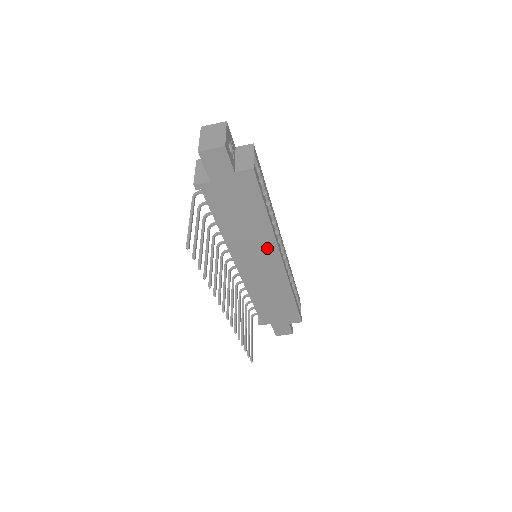
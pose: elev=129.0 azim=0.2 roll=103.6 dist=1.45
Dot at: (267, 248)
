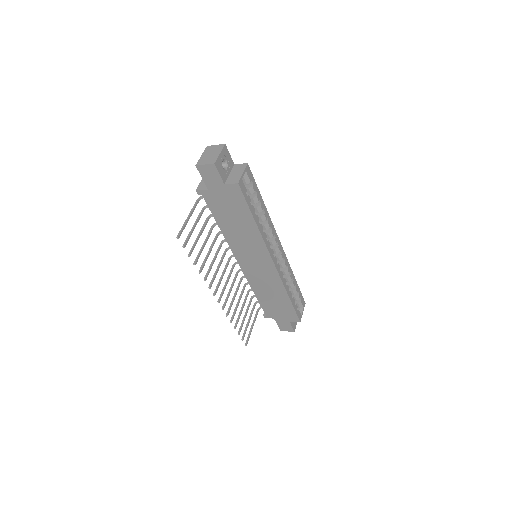
Dot at: (259, 250)
